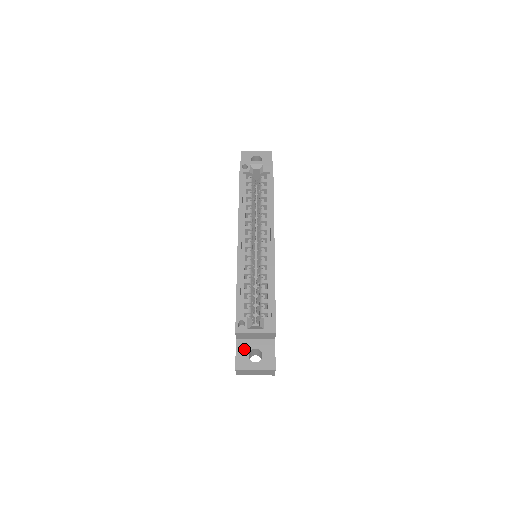
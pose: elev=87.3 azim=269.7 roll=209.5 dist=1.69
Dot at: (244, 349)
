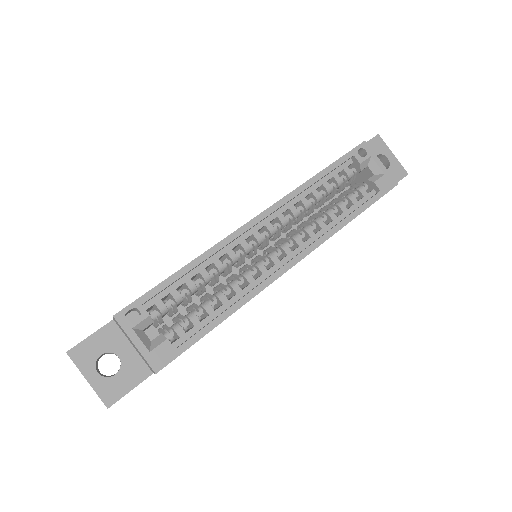
Dot at: (106, 342)
